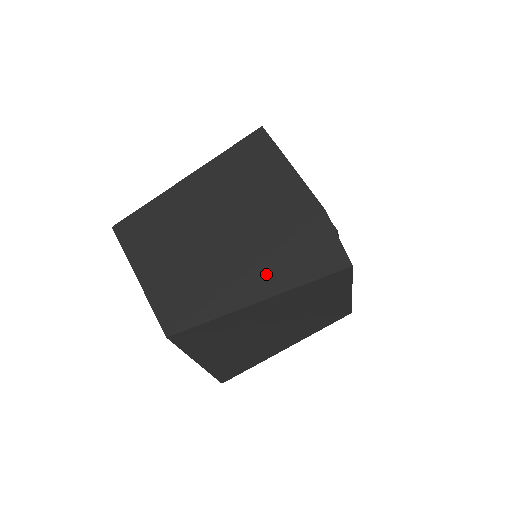
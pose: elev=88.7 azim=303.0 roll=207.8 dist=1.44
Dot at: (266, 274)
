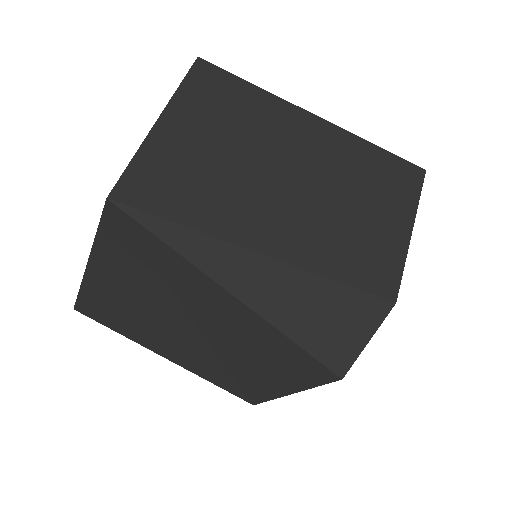
Dot at: (272, 279)
